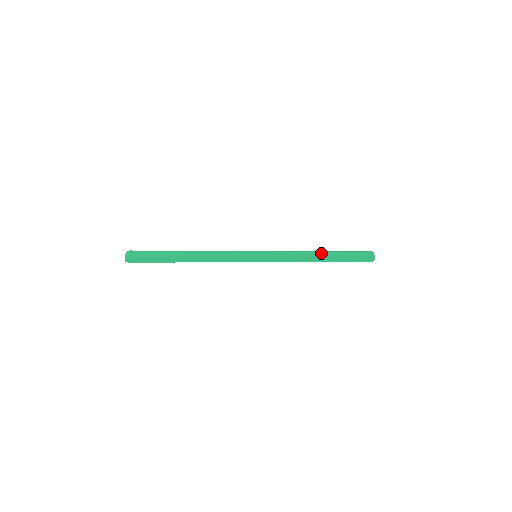
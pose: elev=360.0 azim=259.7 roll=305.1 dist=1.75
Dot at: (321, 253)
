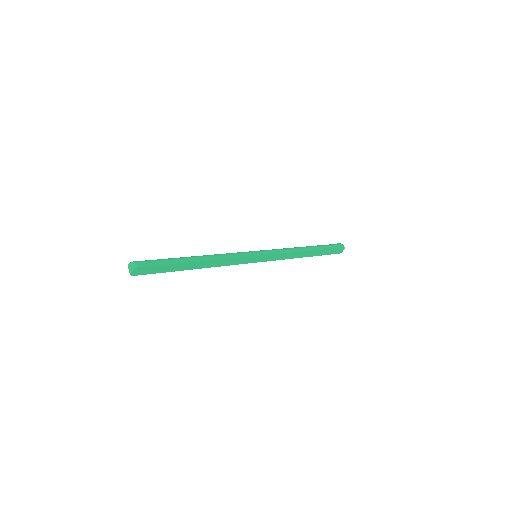
Dot at: (308, 248)
